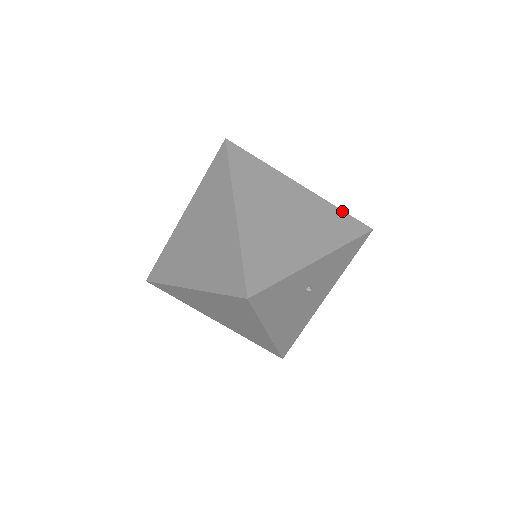
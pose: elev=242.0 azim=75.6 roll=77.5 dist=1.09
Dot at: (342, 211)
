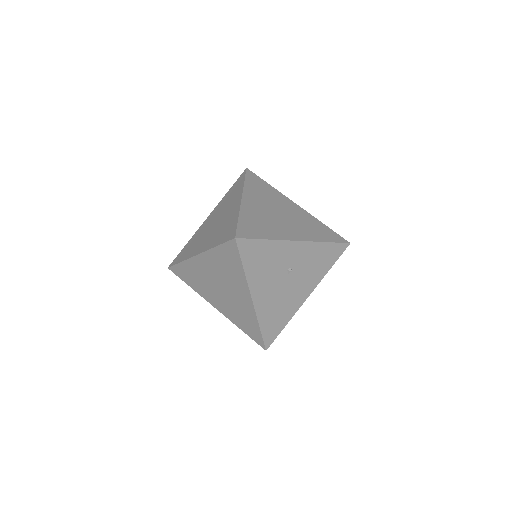
Dot at: (326, 226)
